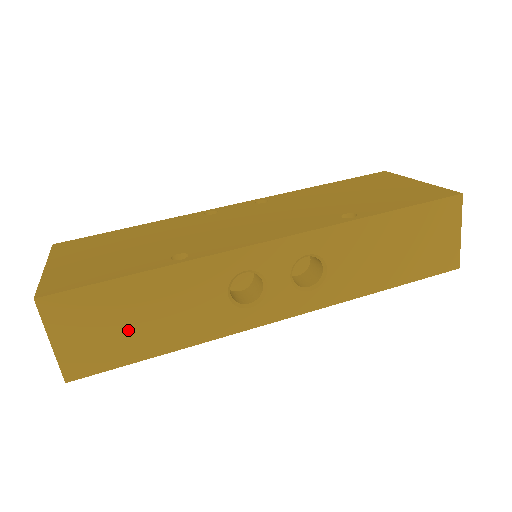
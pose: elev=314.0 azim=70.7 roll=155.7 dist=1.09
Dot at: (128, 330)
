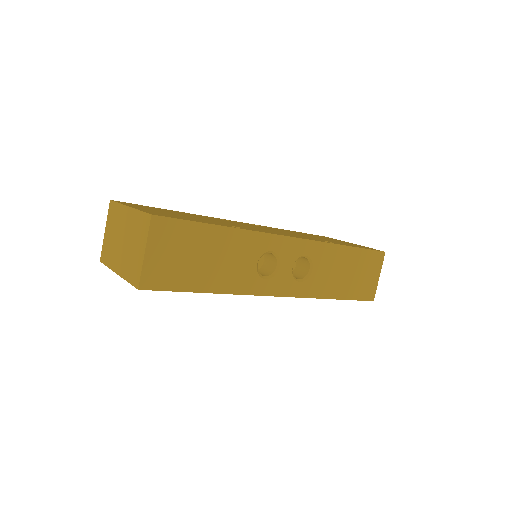
Dot at: (194, 264)
